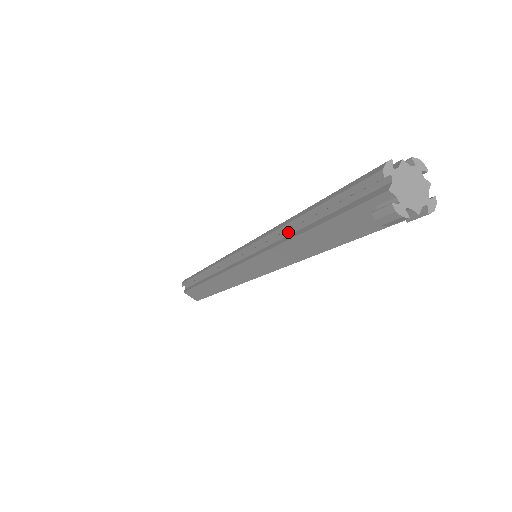
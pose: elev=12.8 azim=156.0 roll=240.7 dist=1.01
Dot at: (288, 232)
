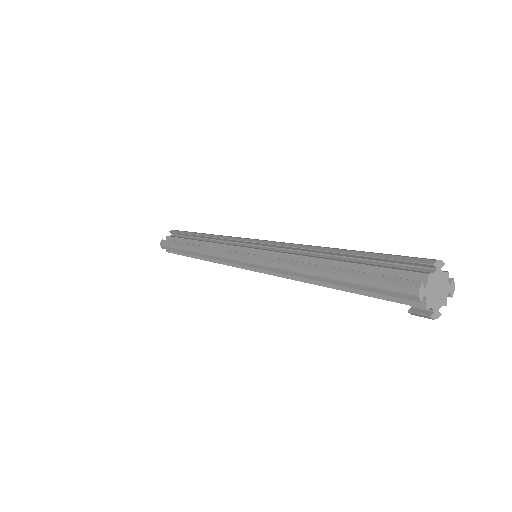
Dot at: occluded
